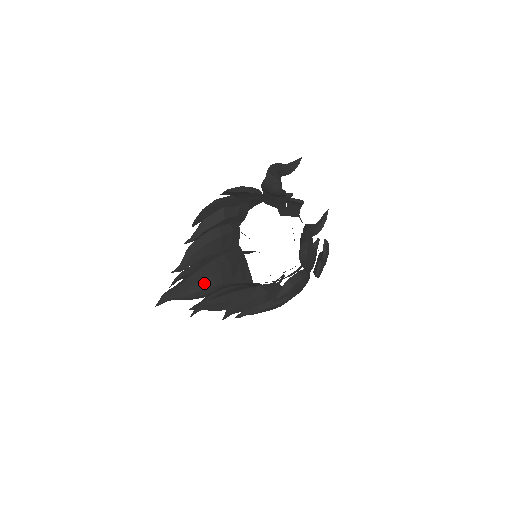
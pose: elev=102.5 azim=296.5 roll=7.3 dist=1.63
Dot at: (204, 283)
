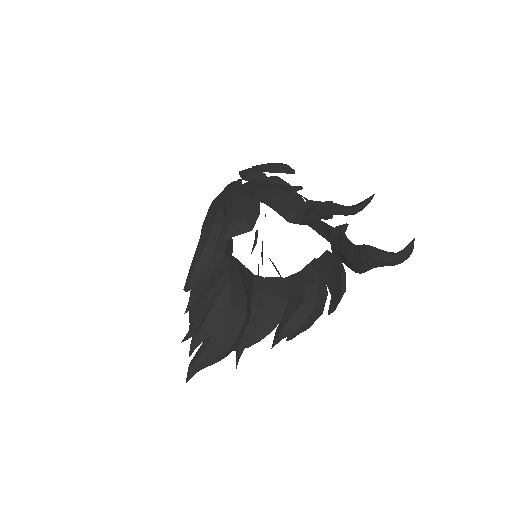
Dot at: (239, 336)
